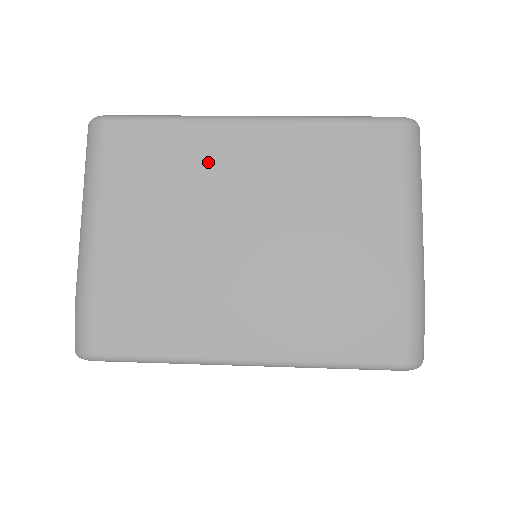
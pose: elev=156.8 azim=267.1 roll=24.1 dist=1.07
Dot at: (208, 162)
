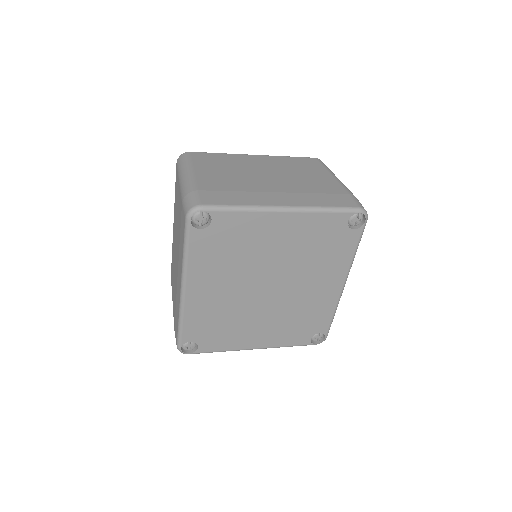
Dot at: (241, 161)
